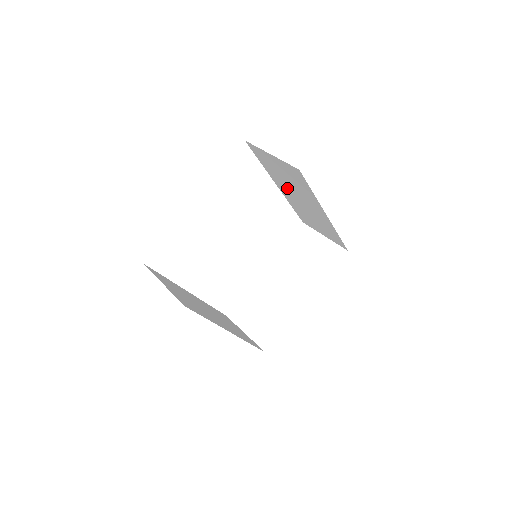
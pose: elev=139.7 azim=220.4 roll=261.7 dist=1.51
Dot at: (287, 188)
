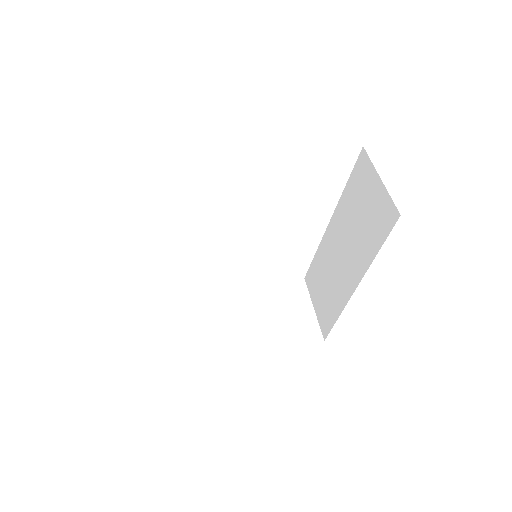
Dot at: (342, 229)
